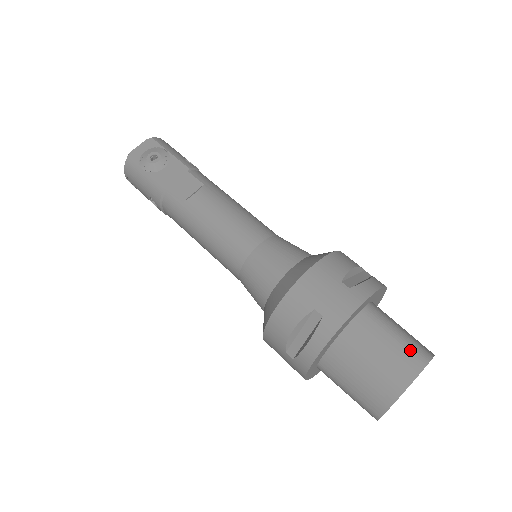
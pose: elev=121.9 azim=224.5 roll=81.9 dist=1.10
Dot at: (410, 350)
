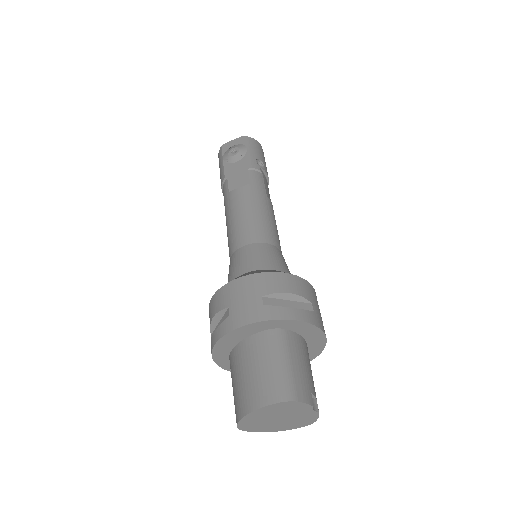
Dot at: (278, 382)
